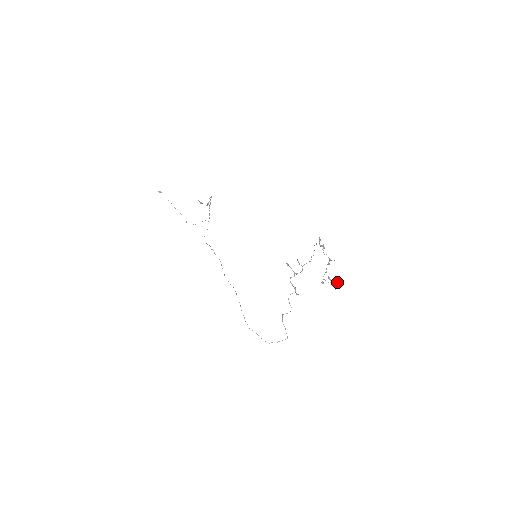
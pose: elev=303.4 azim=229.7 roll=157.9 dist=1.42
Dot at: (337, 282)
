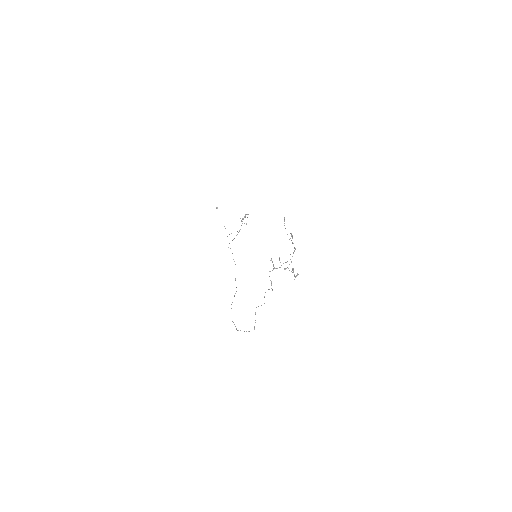
Dot at: occluded
